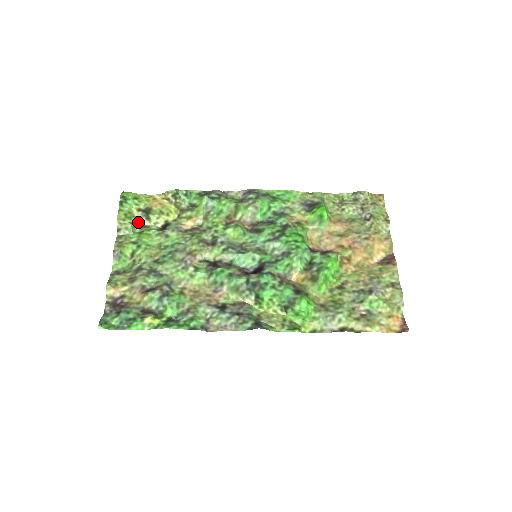
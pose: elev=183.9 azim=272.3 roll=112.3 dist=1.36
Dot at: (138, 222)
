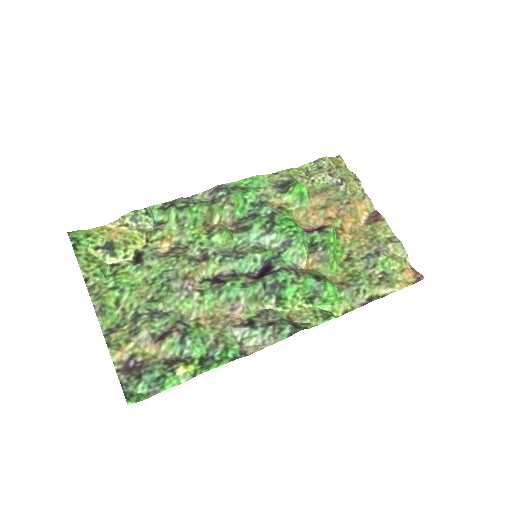
Dot at: (103, 263)
